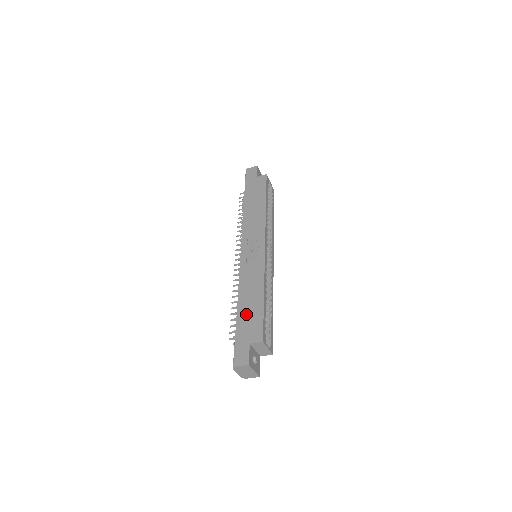
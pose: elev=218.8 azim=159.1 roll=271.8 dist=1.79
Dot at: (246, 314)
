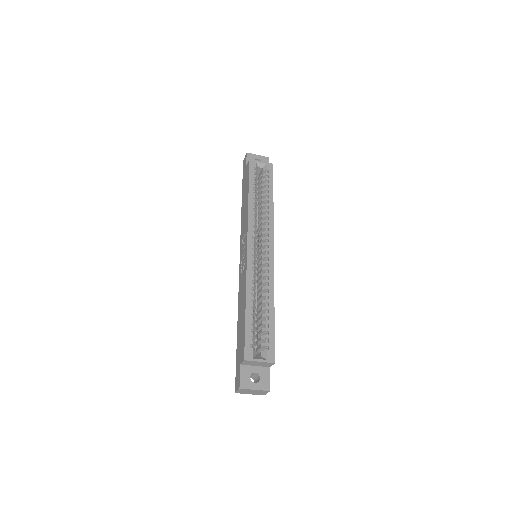
Dot at: (239, 331)
